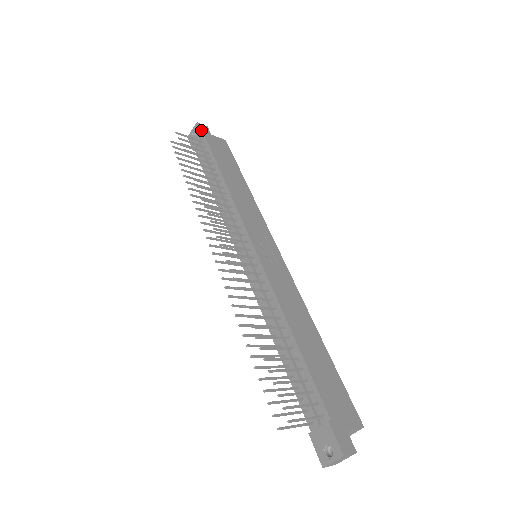
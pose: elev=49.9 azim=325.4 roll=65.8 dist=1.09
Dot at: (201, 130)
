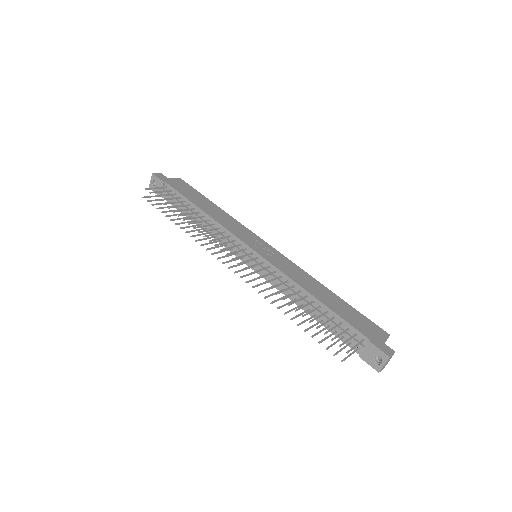
Dot at: (160, 178)
